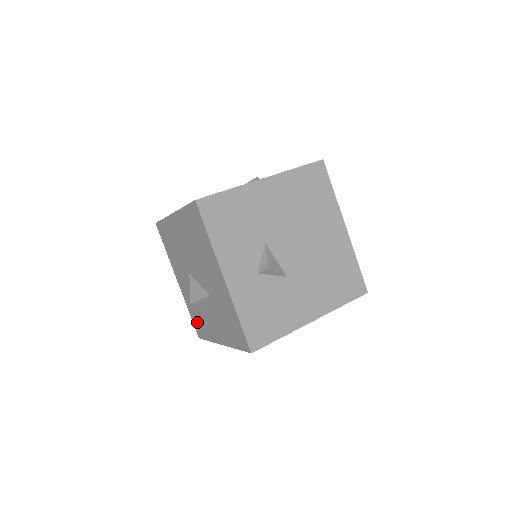
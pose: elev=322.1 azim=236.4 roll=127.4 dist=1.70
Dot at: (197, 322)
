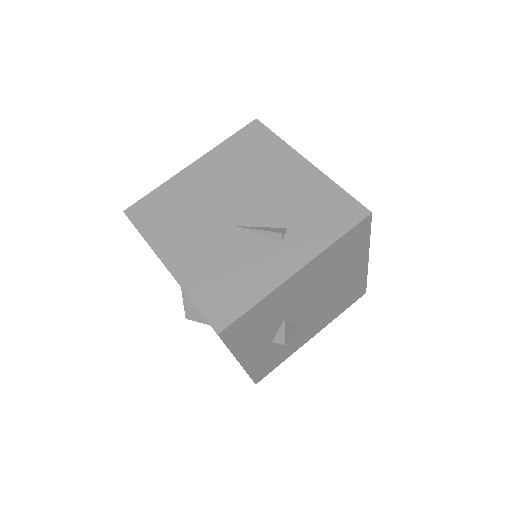
Dot at: occluded
